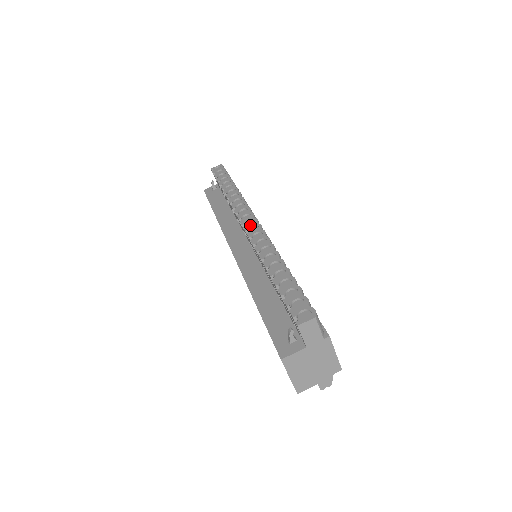
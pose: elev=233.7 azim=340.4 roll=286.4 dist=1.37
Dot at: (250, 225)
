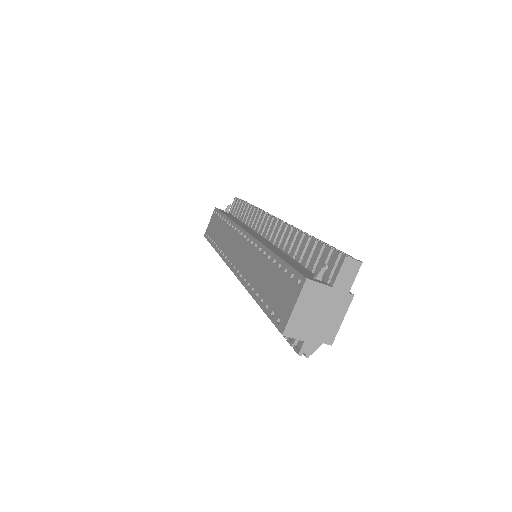
Dot at: occluded
